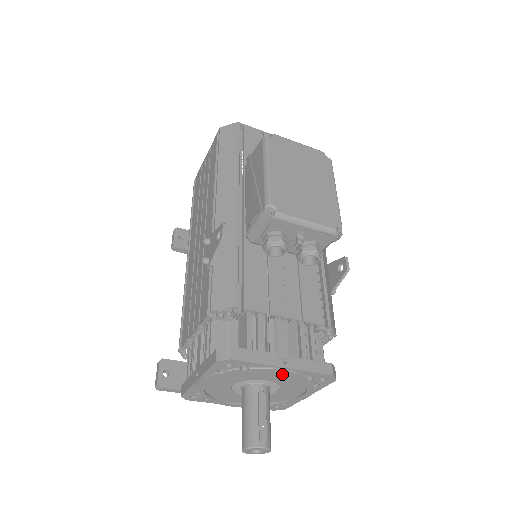
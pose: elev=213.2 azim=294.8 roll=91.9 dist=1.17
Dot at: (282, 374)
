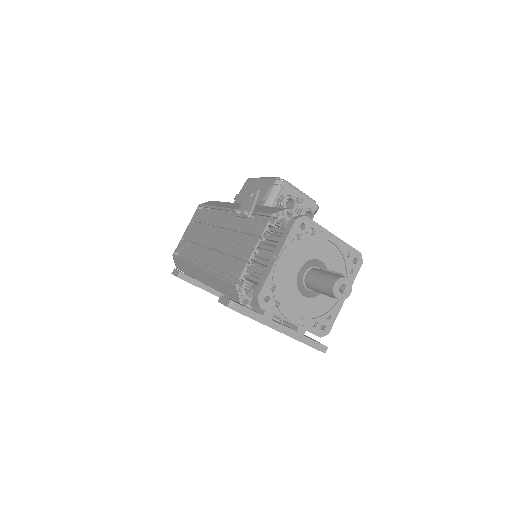
Dot at: (332, 249)
